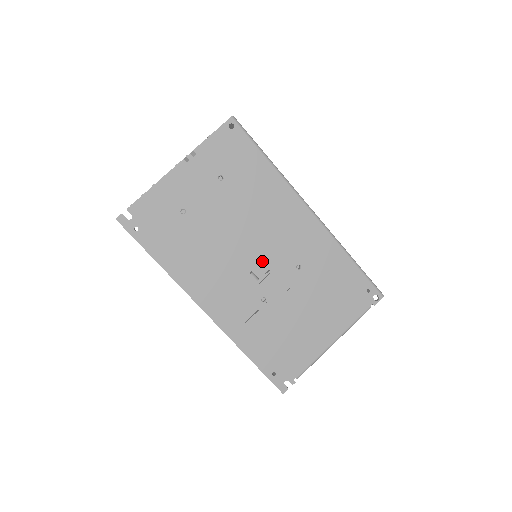
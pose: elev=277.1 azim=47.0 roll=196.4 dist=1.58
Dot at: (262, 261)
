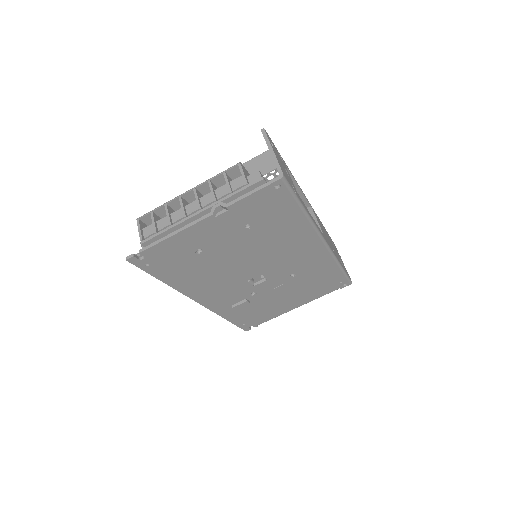
Dot at: (262, 274)
